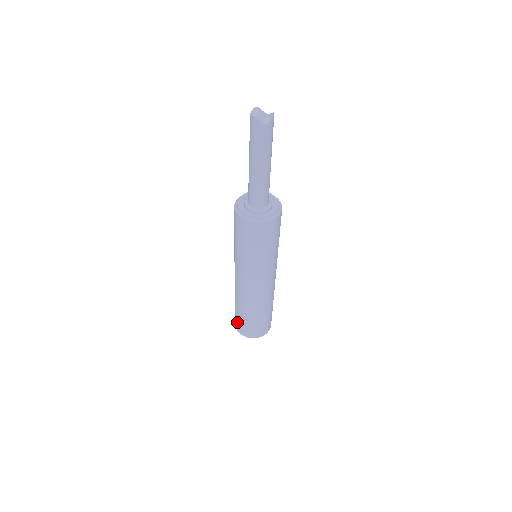
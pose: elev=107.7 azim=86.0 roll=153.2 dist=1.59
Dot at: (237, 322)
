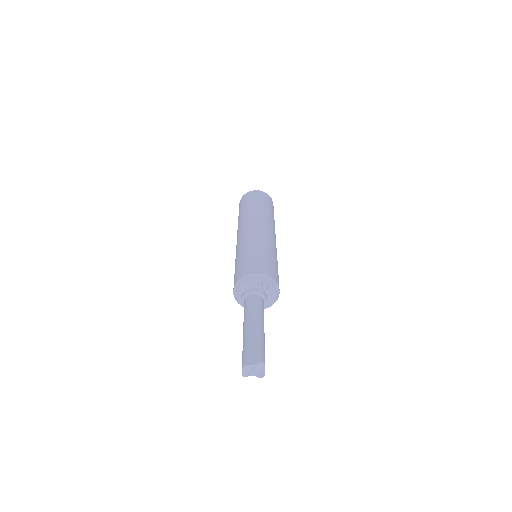
Dot at: occluded
